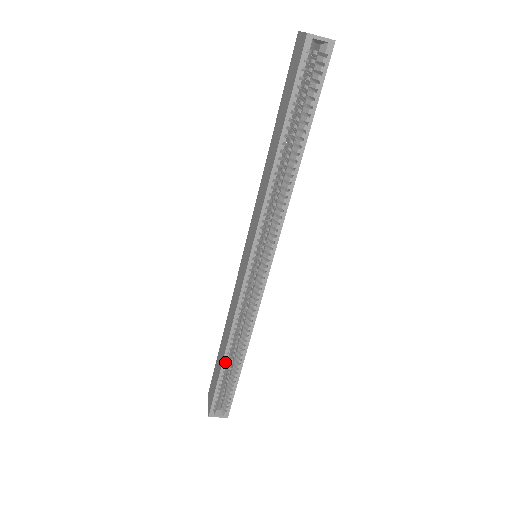
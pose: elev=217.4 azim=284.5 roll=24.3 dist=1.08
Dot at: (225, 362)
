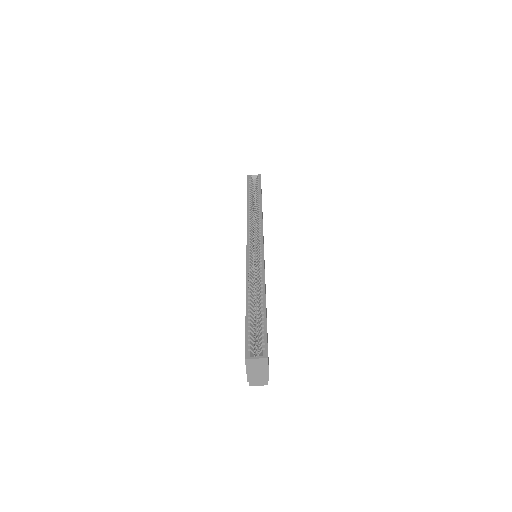
Dot at: (249, 304)
